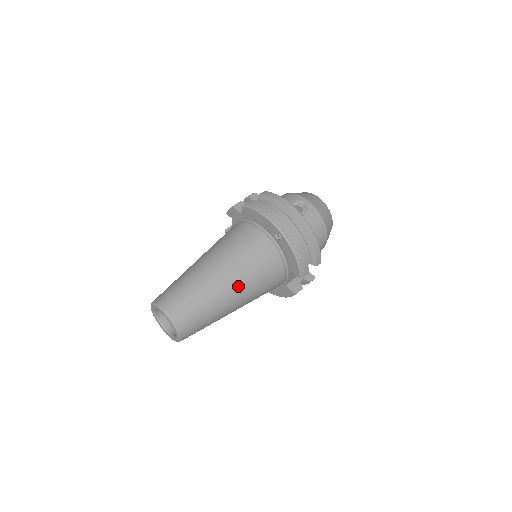
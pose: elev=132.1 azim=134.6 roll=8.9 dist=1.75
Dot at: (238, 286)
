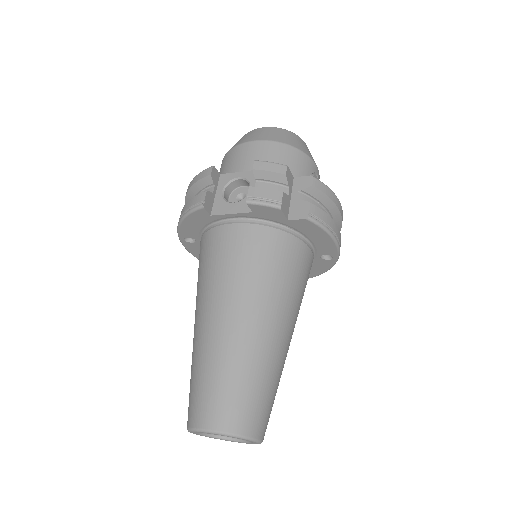
Dot at: occluded
